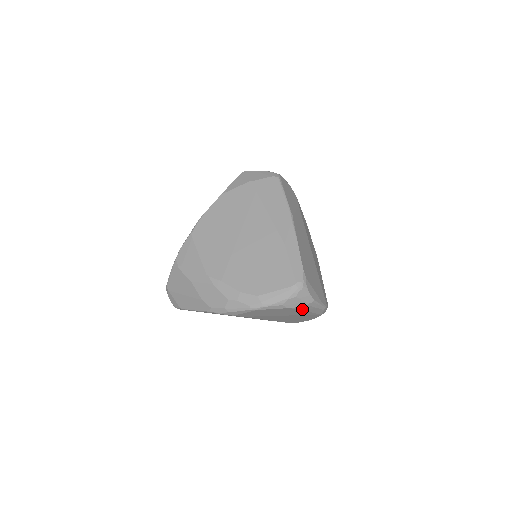
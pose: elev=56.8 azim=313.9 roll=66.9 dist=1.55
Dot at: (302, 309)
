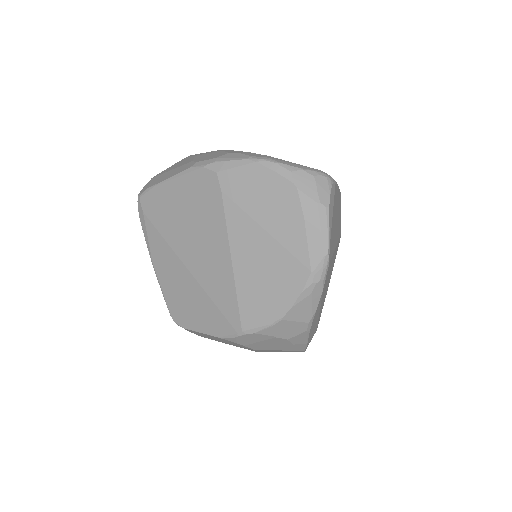
Dot at: (305, 212)
